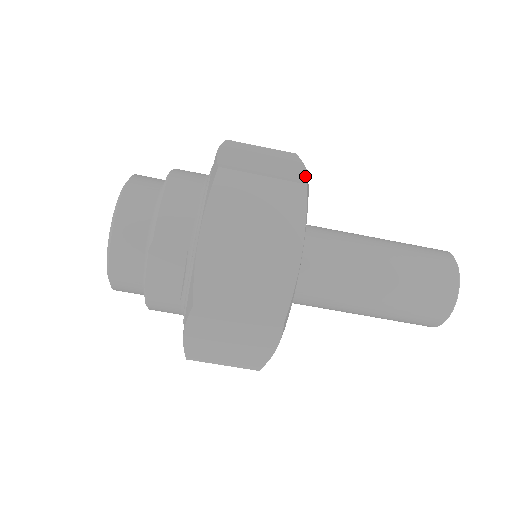
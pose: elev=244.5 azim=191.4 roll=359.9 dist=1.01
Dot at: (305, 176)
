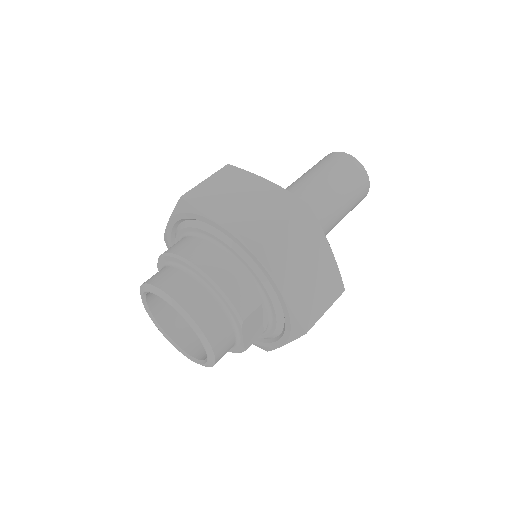
Dot at: (289, 194)
